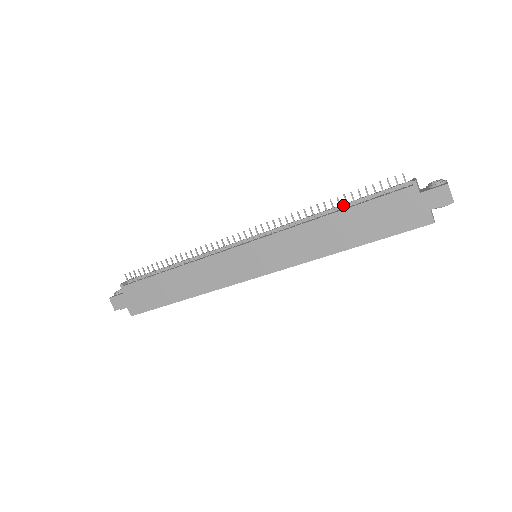
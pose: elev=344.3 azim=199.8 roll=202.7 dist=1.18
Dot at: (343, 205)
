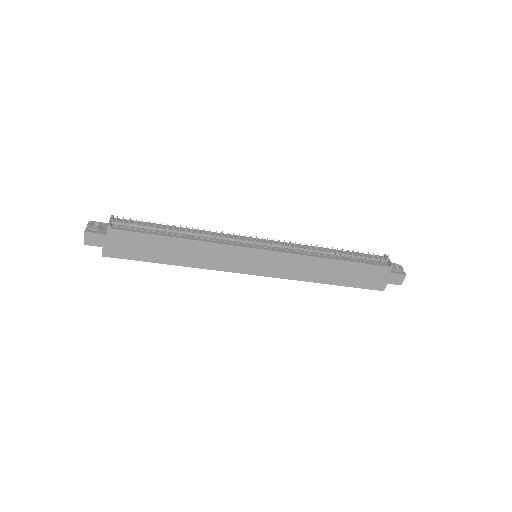
Dot at: (341, 254)
